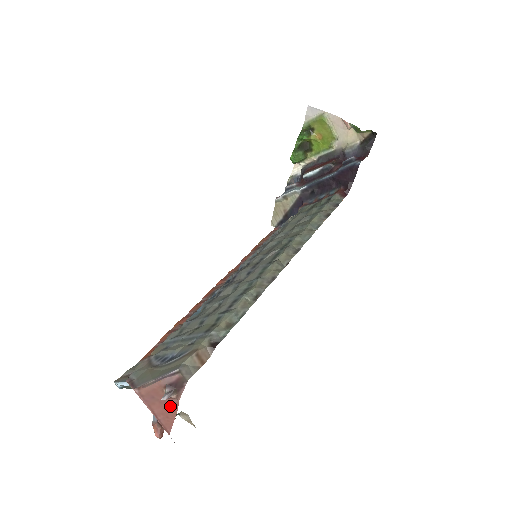
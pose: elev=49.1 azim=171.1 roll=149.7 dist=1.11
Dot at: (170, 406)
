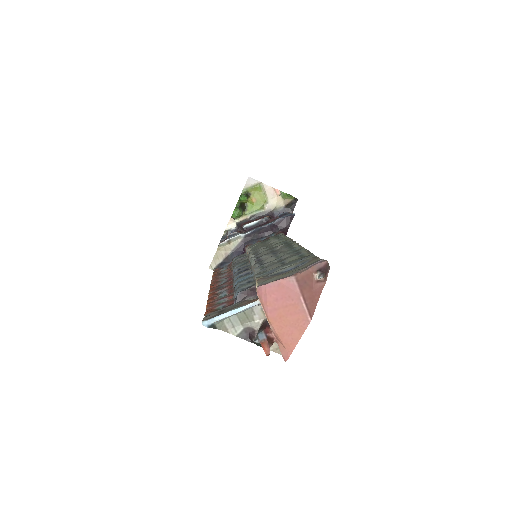
Dot at: (316, 290)
